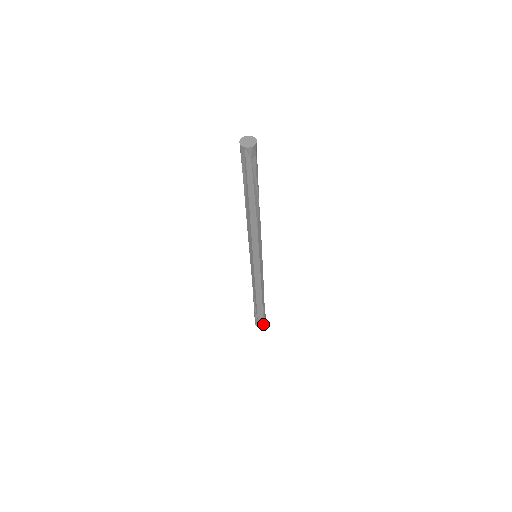
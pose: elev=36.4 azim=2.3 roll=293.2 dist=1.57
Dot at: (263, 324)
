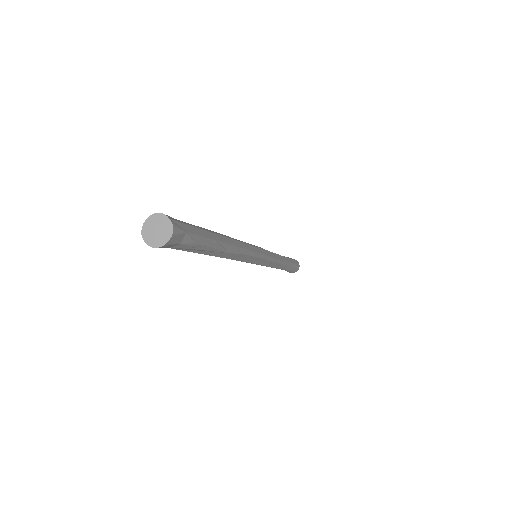
Dot at: (292, 272)
